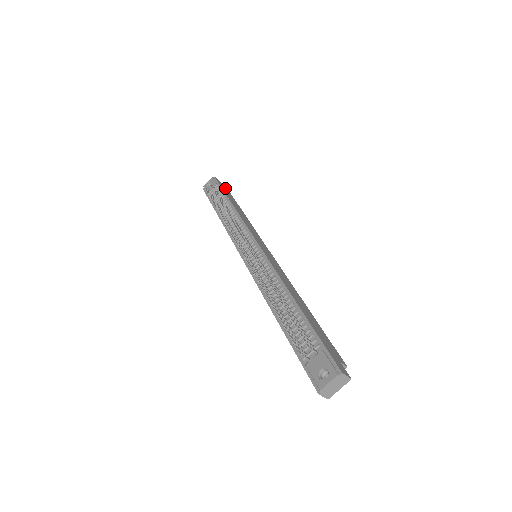
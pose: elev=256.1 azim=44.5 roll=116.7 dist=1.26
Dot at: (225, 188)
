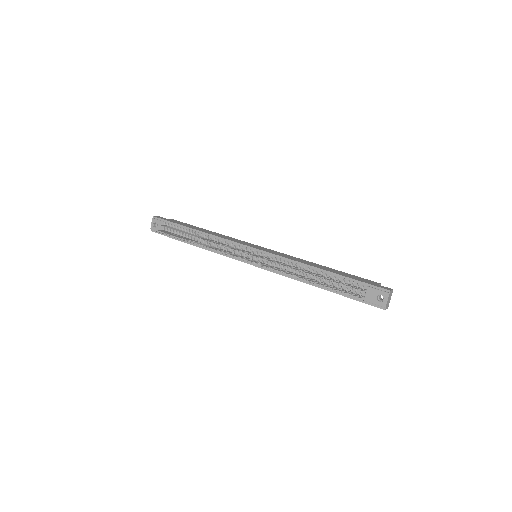
Dot at: (169, 219)
